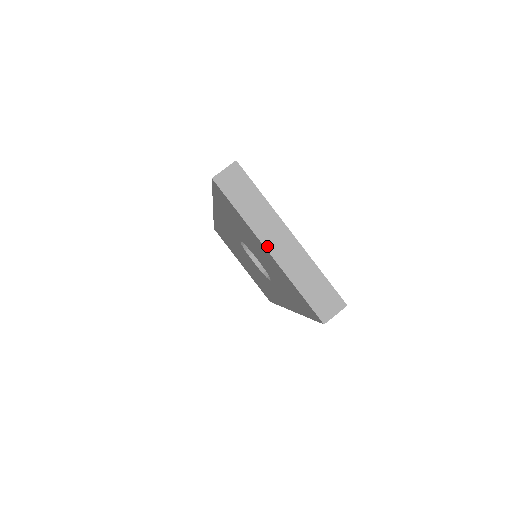
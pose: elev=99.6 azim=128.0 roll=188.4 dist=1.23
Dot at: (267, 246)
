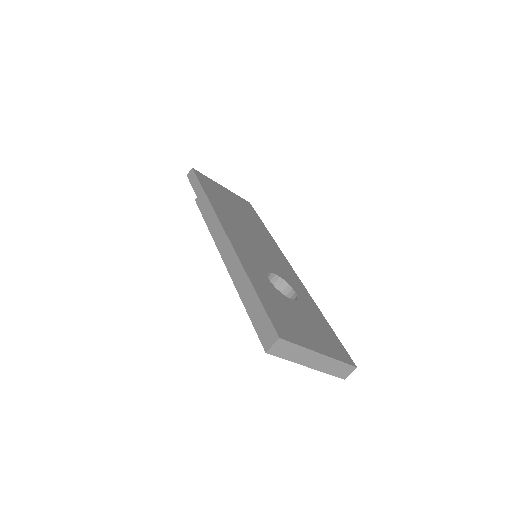
Dot at: (307, 366)
